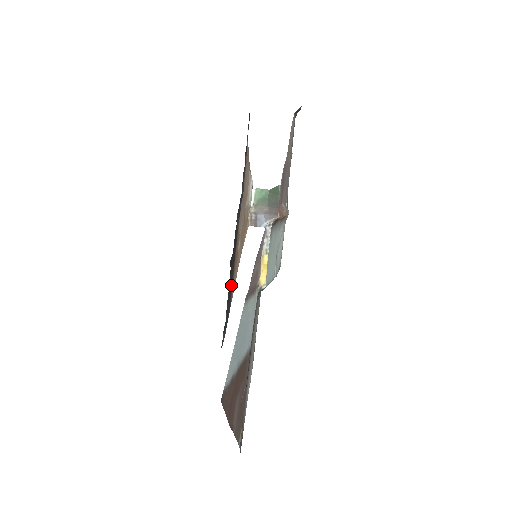
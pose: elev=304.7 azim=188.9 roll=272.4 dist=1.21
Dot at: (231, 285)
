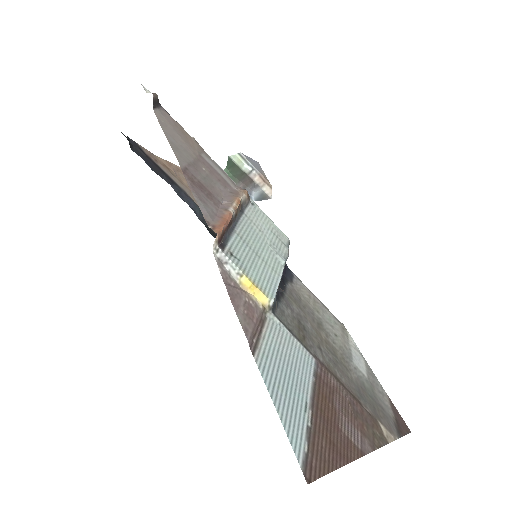
Dot at: occluded
